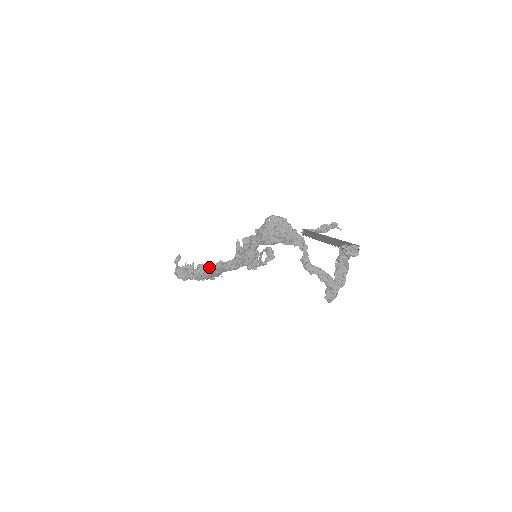
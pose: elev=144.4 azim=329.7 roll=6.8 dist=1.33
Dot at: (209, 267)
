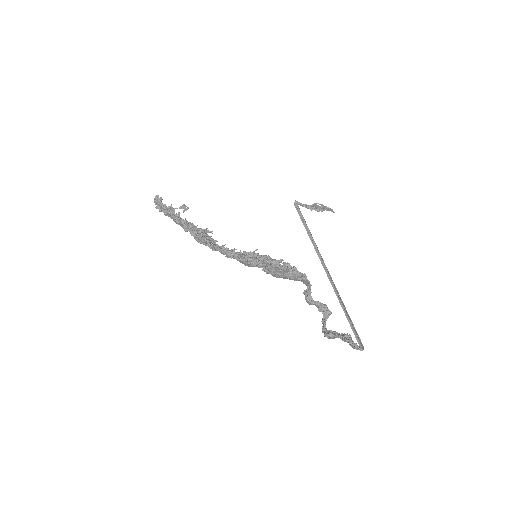
Dot at: (202, 237)
